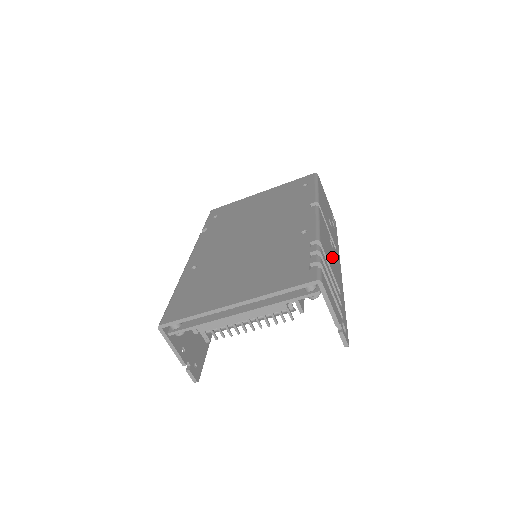
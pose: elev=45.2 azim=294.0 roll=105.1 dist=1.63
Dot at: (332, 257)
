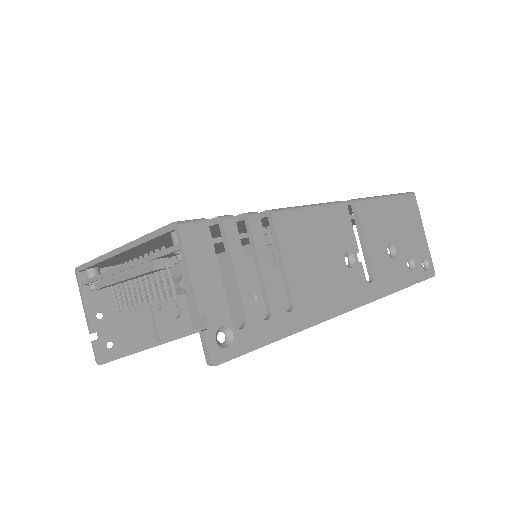
Dot at: (322, 266)
